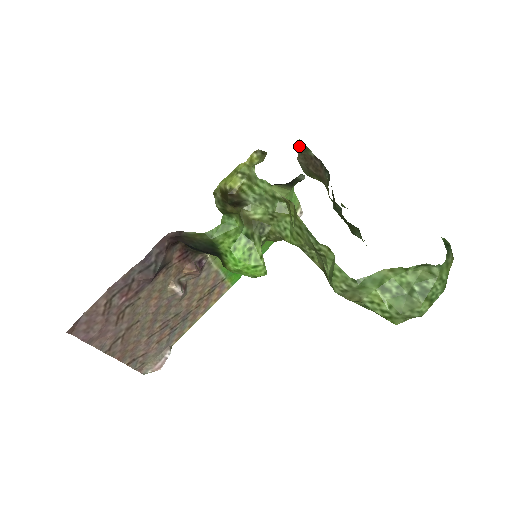
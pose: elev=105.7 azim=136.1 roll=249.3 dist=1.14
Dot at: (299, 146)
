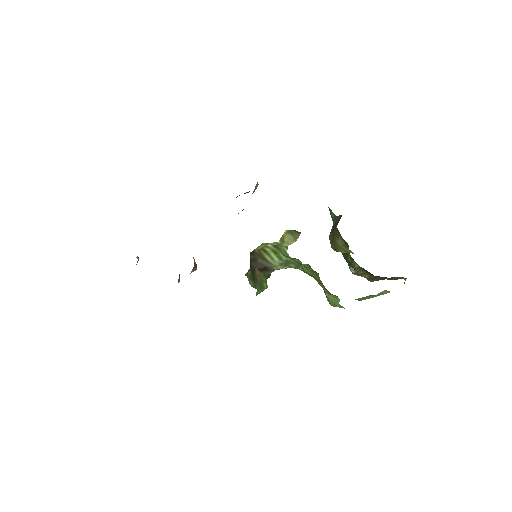
Dot at: (333, 224)
